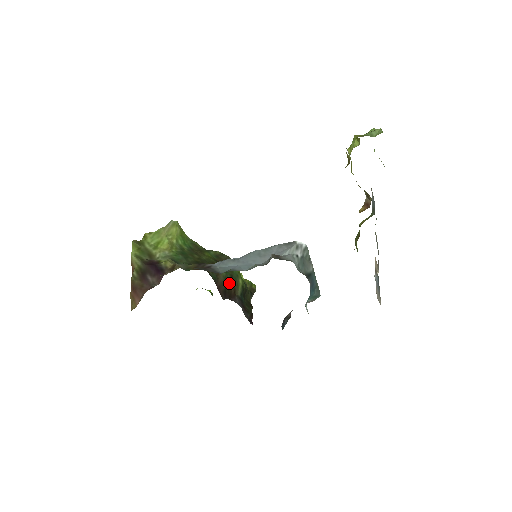
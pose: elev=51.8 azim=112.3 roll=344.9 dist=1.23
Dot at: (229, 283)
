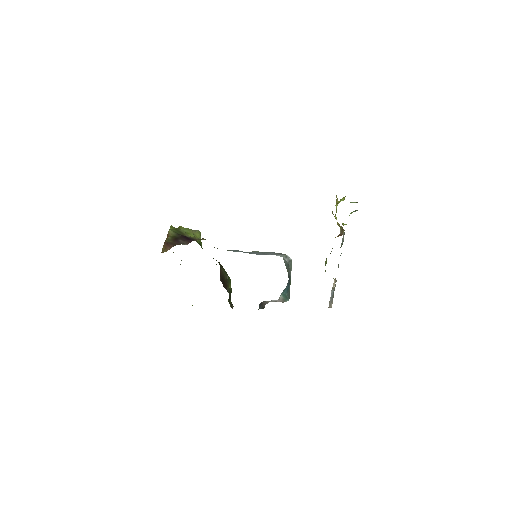
Dot at: (226, 277)
